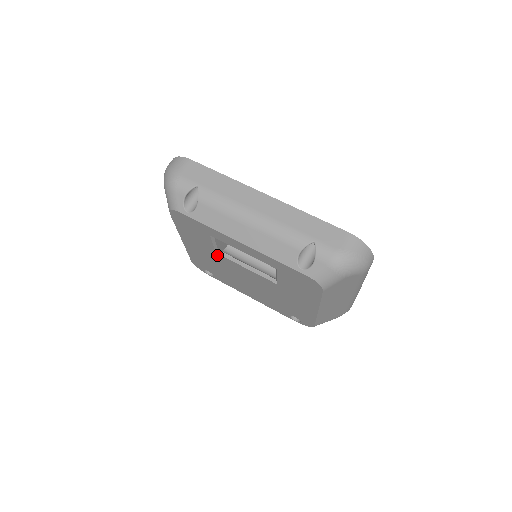
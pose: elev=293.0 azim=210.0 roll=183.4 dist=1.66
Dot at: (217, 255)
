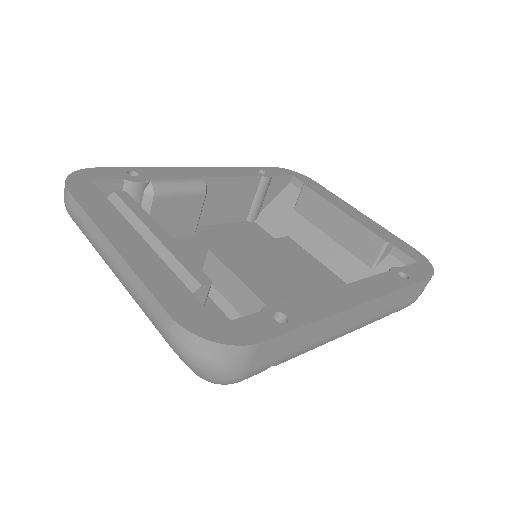
Dot at: occluded
